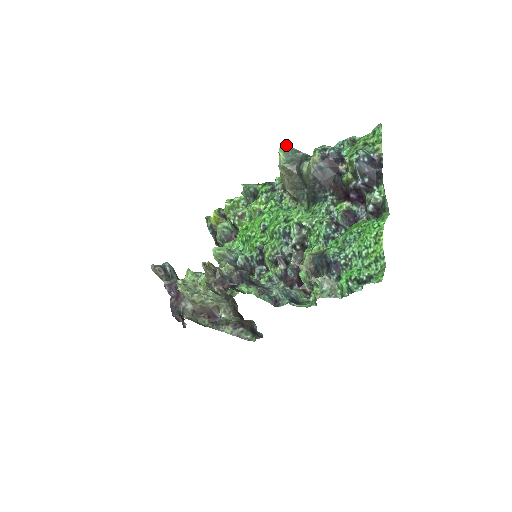
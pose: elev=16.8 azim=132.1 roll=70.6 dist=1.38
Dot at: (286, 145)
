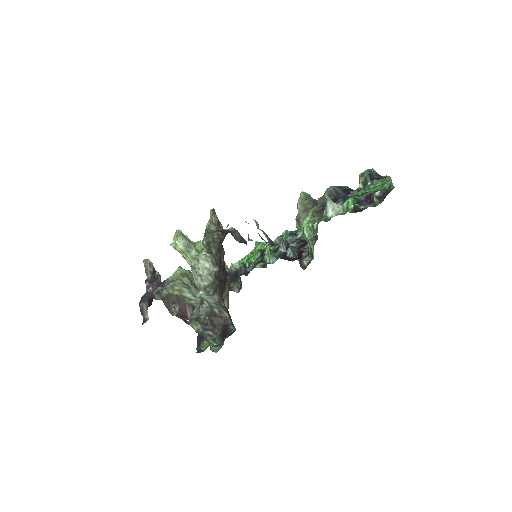
Dot at: (307, 193)
